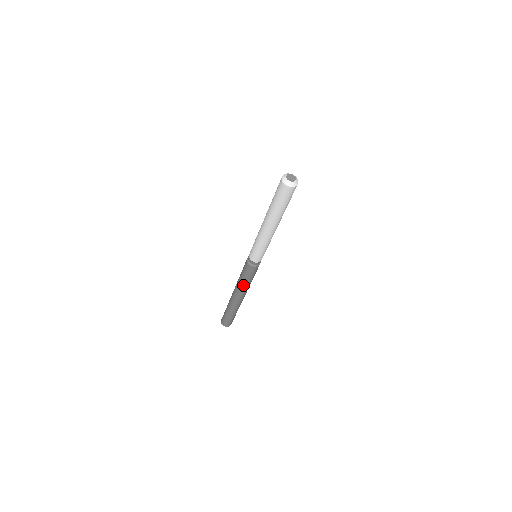
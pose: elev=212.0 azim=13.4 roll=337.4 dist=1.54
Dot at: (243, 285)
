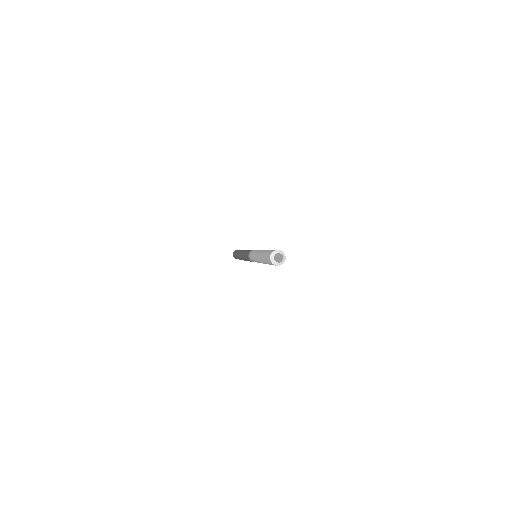
Dot at: occluded
